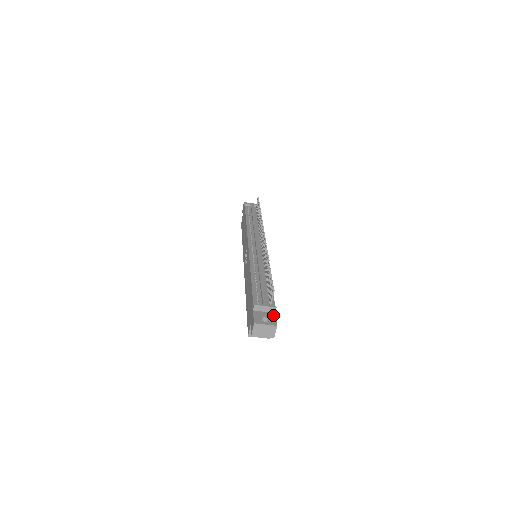
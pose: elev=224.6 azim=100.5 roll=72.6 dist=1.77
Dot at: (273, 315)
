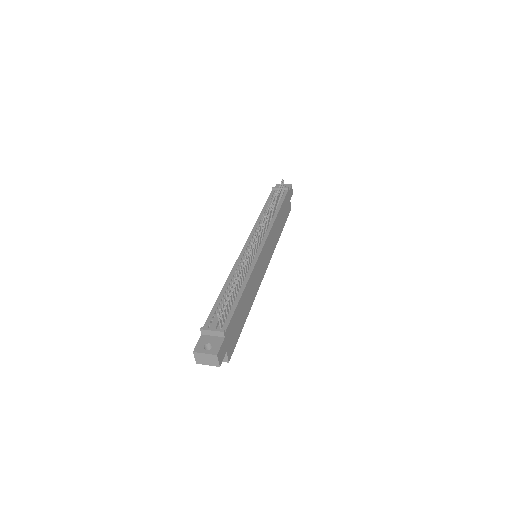
Dot at: (220, 340)
